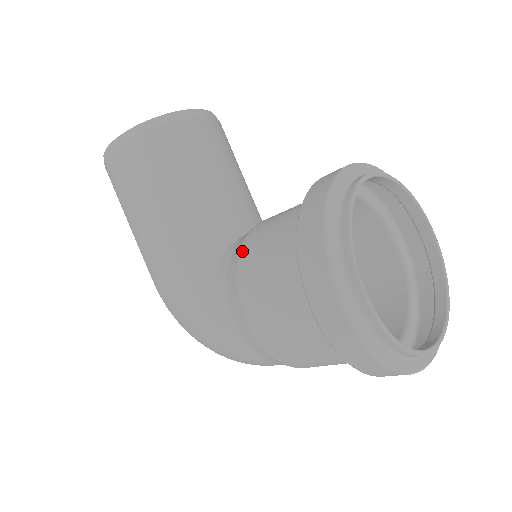
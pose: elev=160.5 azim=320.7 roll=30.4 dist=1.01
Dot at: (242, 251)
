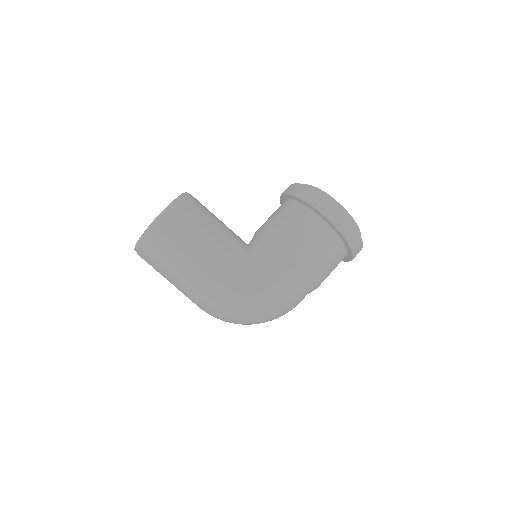
Dot at: (271, 234)
